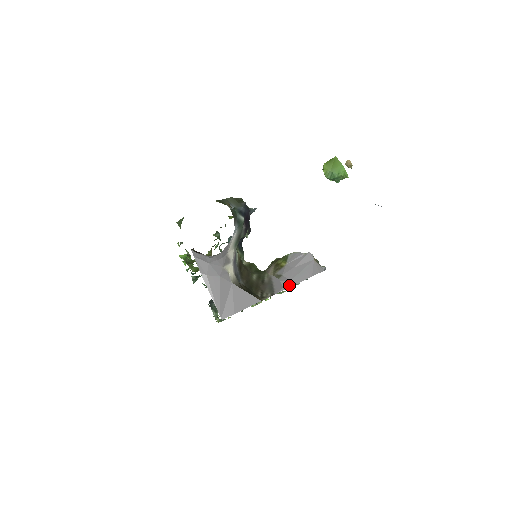
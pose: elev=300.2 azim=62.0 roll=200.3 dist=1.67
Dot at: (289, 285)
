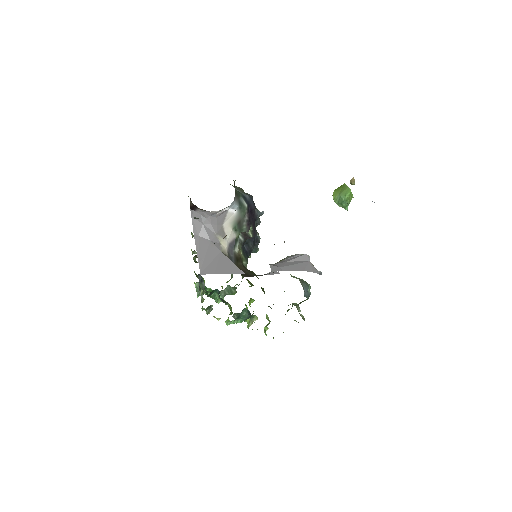
Dot at: (277, 269)
